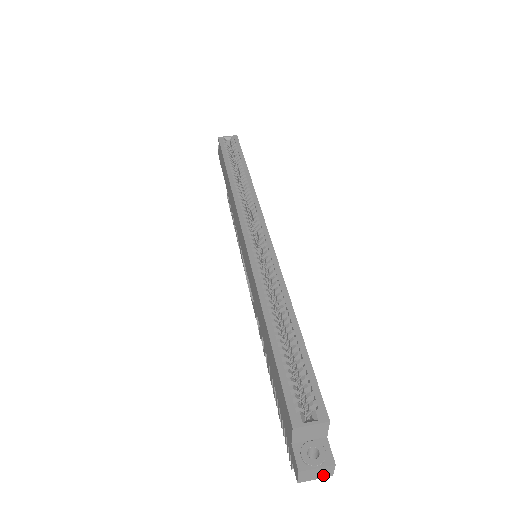
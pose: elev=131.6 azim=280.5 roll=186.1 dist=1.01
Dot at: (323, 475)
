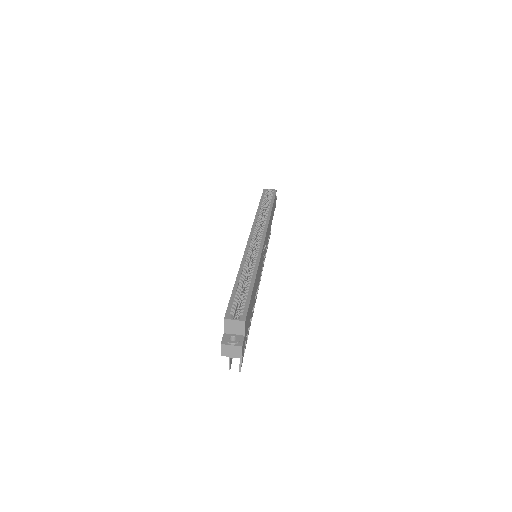
Dot at: (236, 355)
